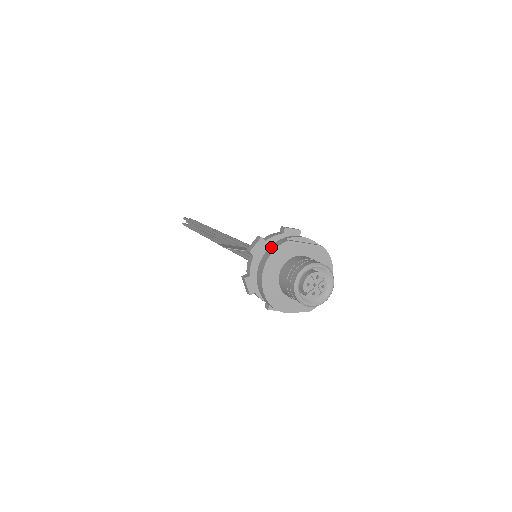
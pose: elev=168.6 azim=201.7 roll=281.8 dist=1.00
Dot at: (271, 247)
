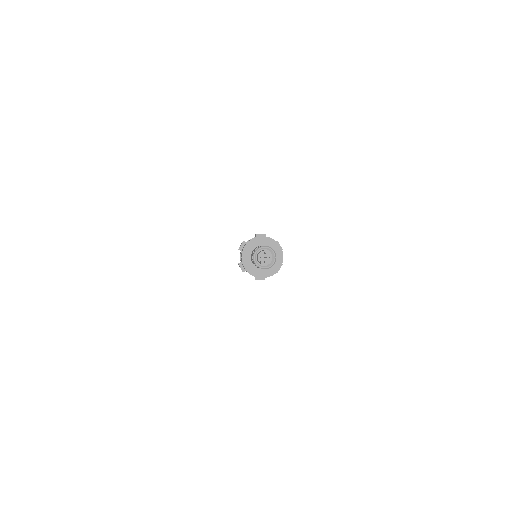
Dot at: (245, 244)
